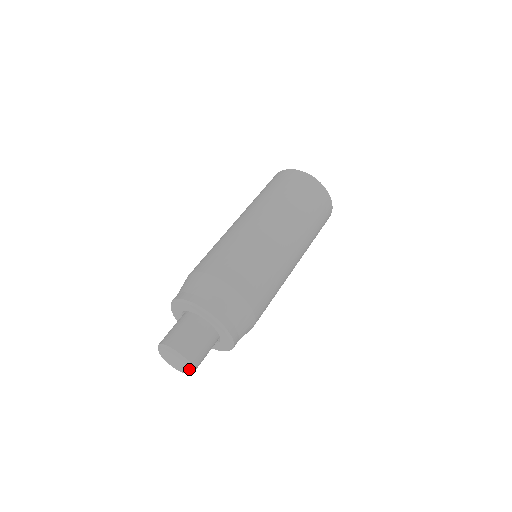
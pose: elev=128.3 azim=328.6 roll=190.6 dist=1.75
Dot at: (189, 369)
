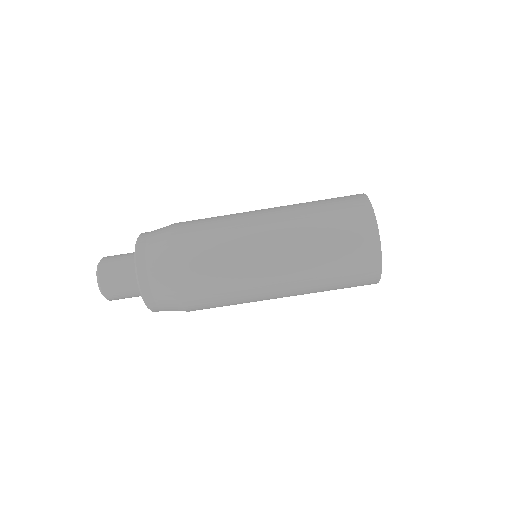
Dot at: (104, 296)
